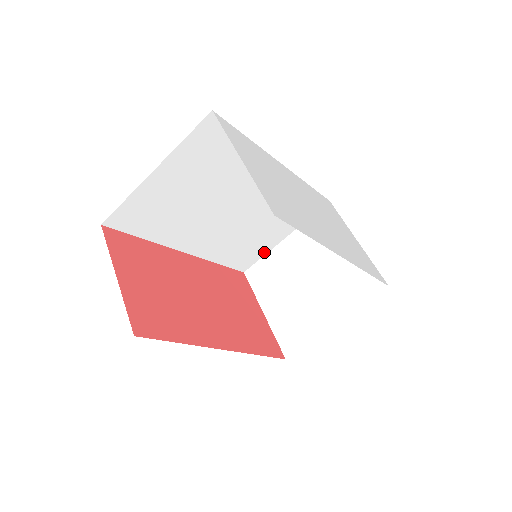
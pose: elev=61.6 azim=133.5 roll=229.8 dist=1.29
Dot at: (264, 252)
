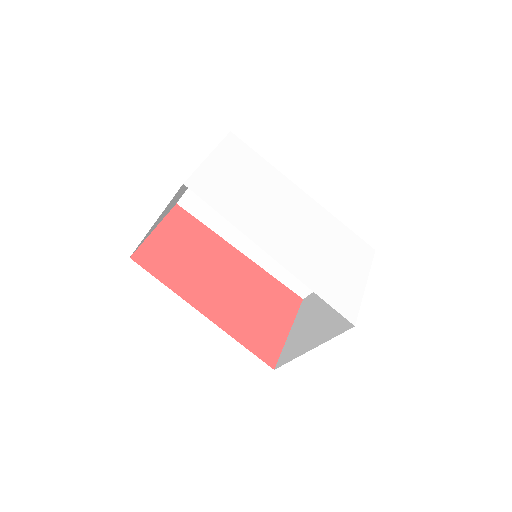
Dot at: occluded
